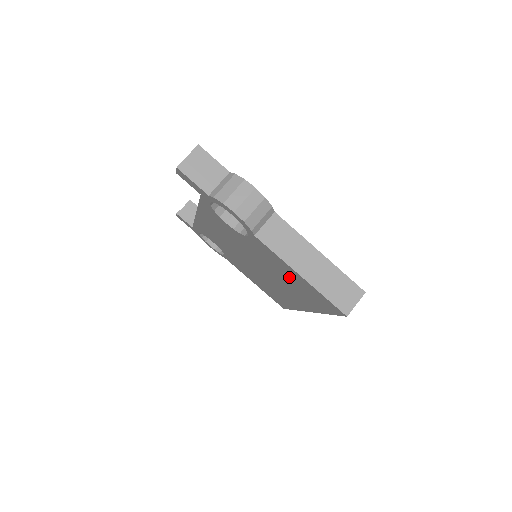
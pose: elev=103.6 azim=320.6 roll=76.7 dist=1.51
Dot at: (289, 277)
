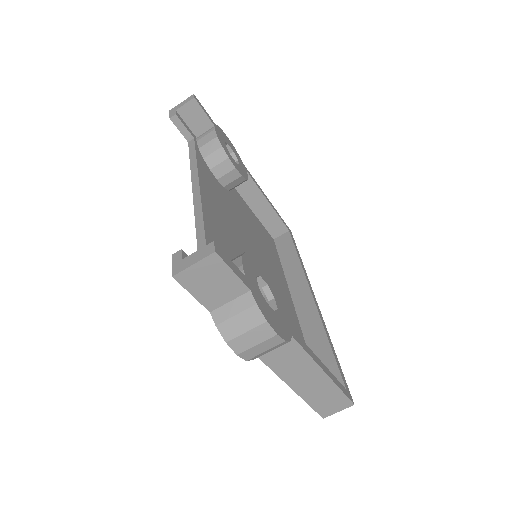
Dot at: occluded
